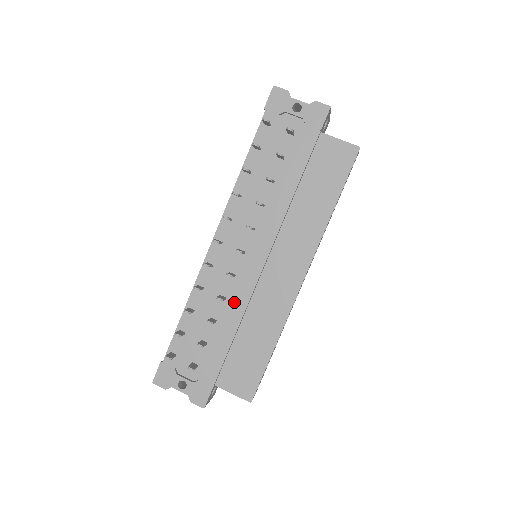
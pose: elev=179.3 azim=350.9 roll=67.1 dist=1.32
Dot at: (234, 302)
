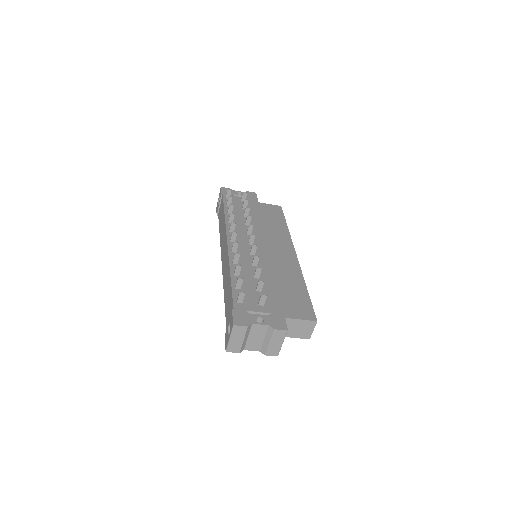
Dot at: (263, 267)
